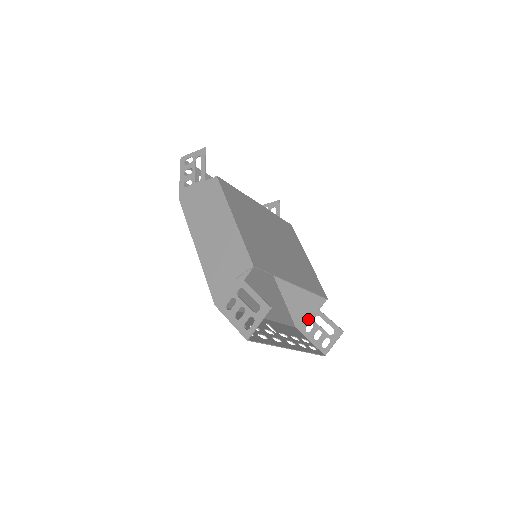
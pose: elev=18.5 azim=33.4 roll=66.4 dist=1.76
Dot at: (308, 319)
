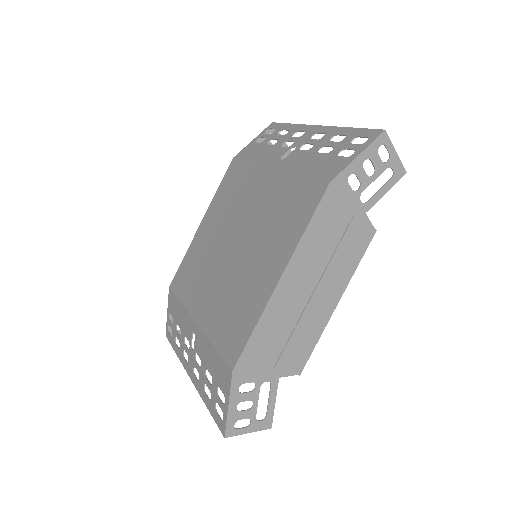
Dot at: occluded
